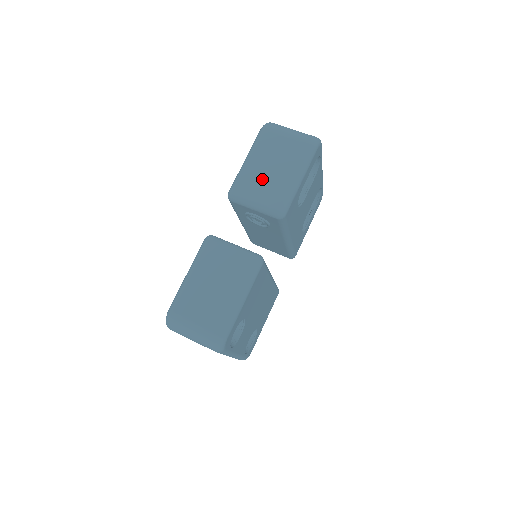
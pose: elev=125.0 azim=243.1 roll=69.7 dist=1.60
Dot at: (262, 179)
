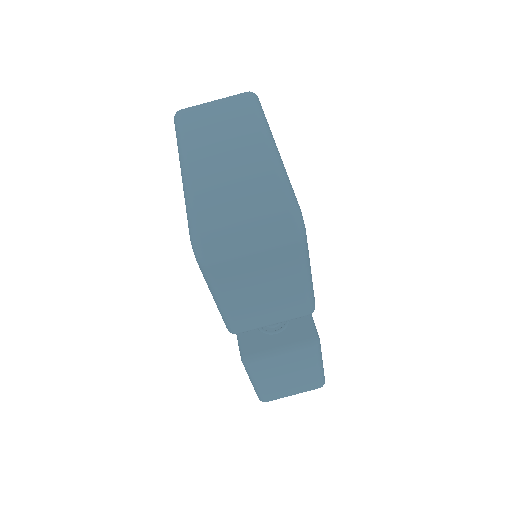
Dot at: (261, 307)
